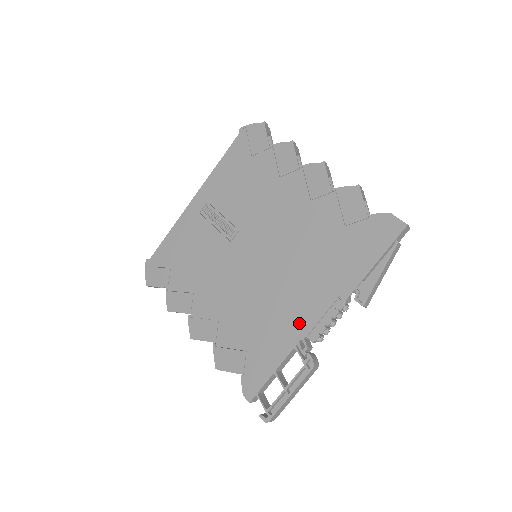
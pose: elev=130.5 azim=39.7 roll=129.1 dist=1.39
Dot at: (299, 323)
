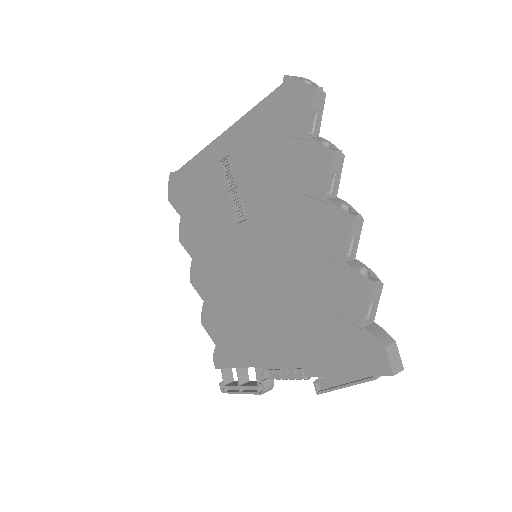
Dot at: (264, 354)
